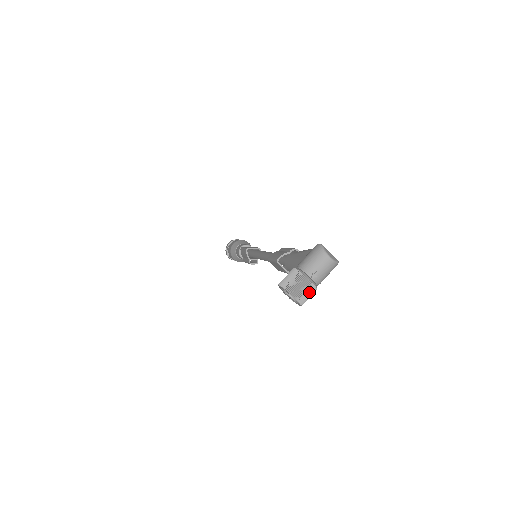
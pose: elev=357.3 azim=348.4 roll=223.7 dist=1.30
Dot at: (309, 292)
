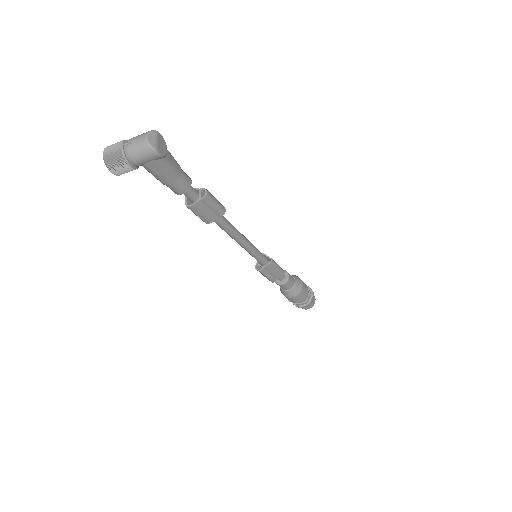
Dot at: (116, 157)
